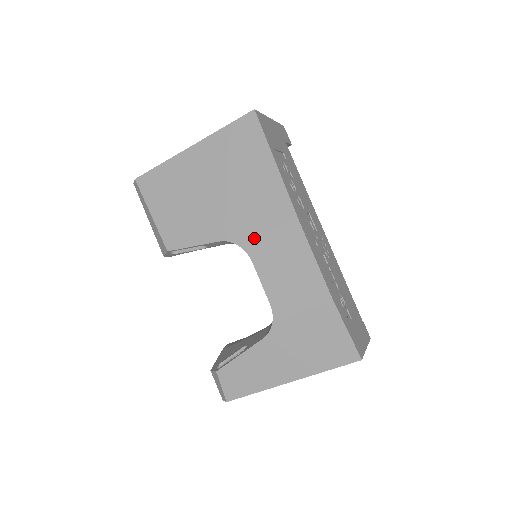
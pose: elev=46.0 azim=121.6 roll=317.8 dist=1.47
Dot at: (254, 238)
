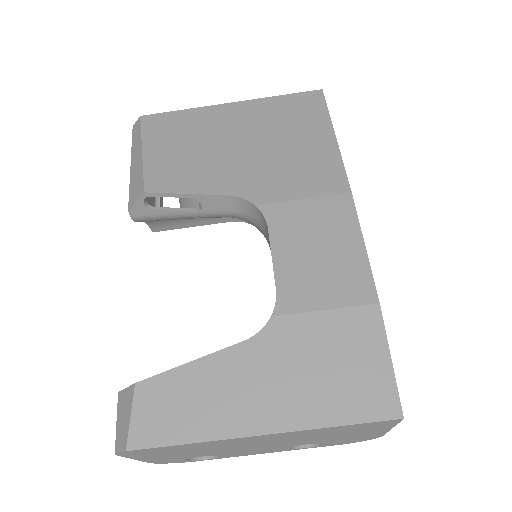
Dot at: (281, 201)
